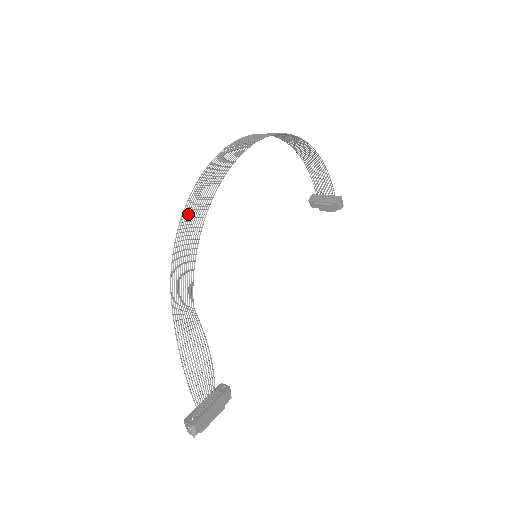
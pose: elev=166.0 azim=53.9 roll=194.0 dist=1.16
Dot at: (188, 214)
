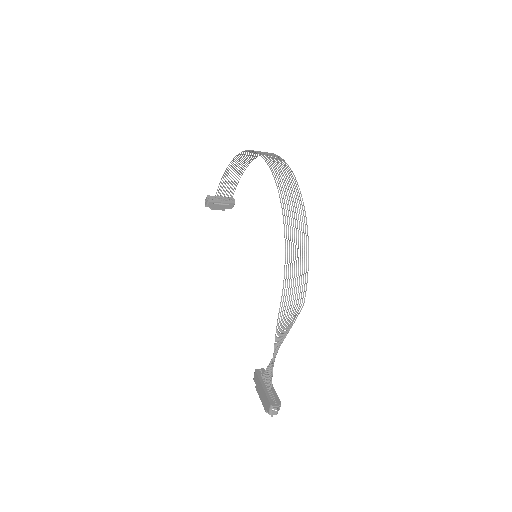
Dot at: (290, 228)
